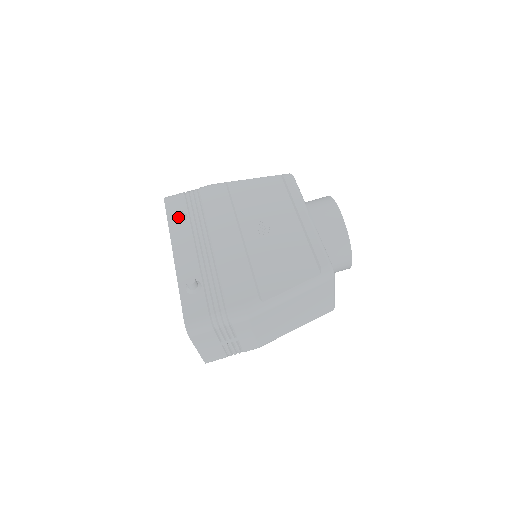
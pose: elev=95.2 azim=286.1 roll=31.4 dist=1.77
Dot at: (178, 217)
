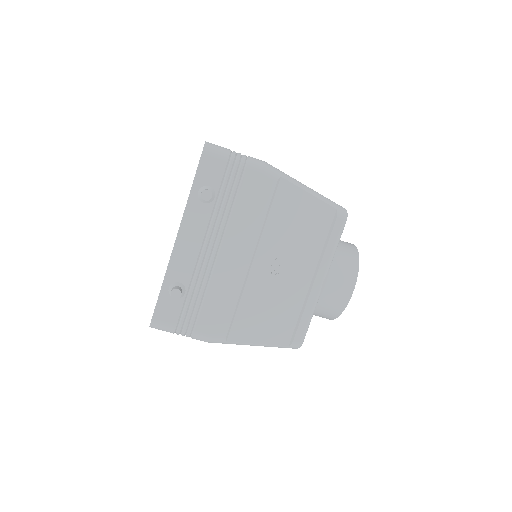
Dot at: (204, 199)
